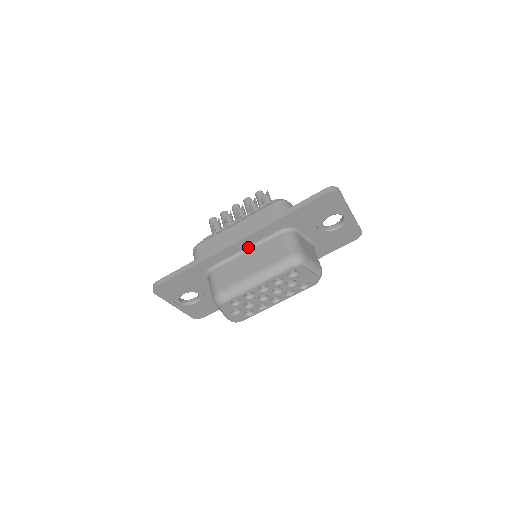
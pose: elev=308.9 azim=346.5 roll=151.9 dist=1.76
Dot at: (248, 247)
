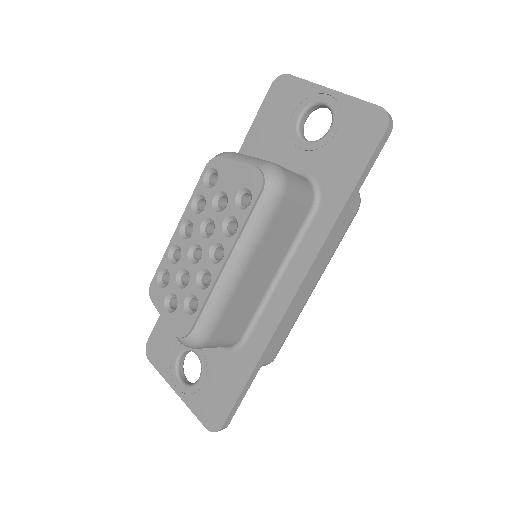
Dot at: occluded
